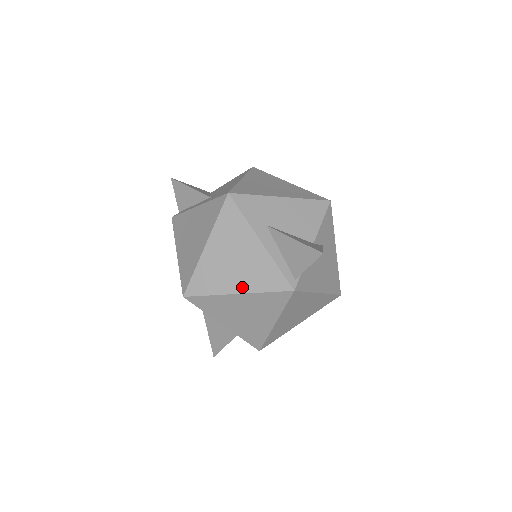
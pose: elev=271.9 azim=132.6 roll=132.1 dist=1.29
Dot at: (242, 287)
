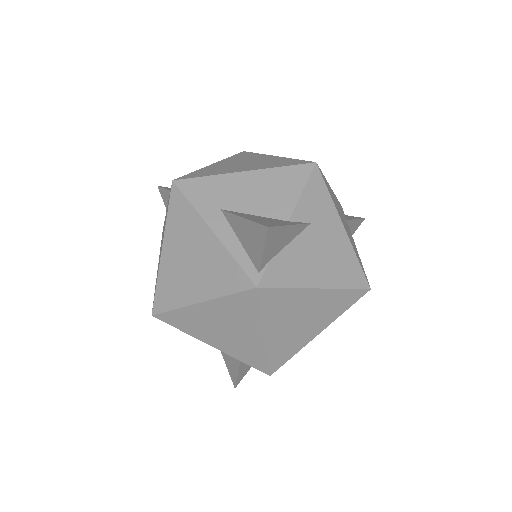
Dot at: (203, 293)
